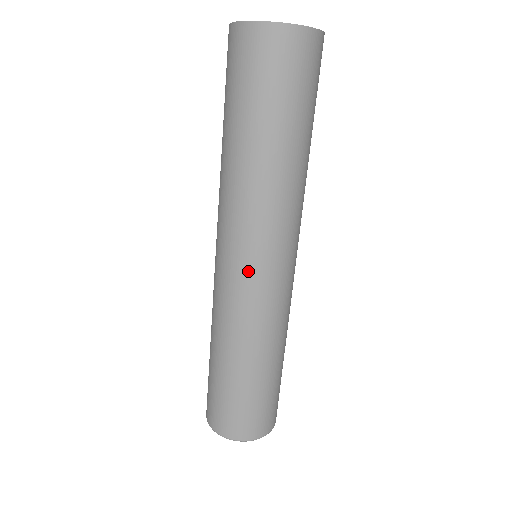
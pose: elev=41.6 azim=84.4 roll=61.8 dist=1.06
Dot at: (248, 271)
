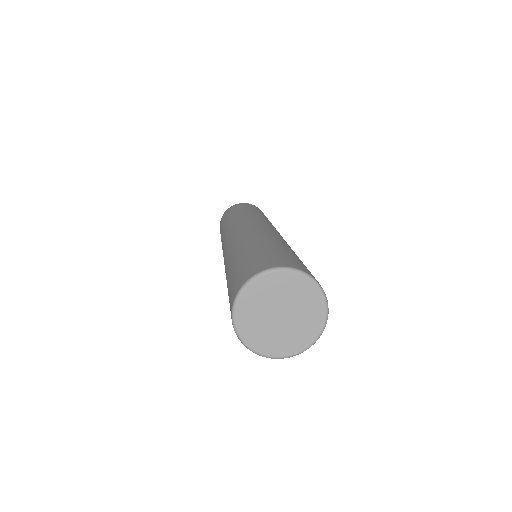
Dot at: (234, 233)
